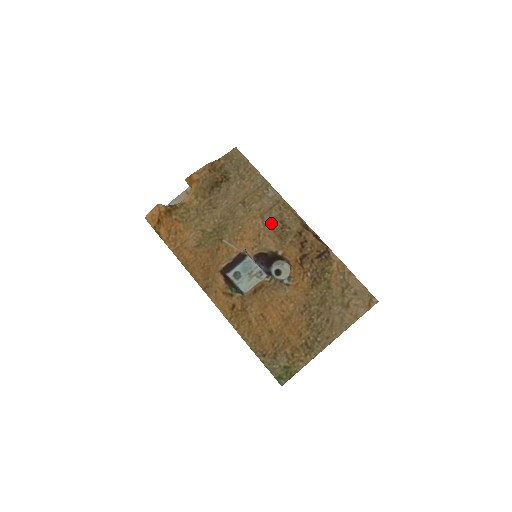
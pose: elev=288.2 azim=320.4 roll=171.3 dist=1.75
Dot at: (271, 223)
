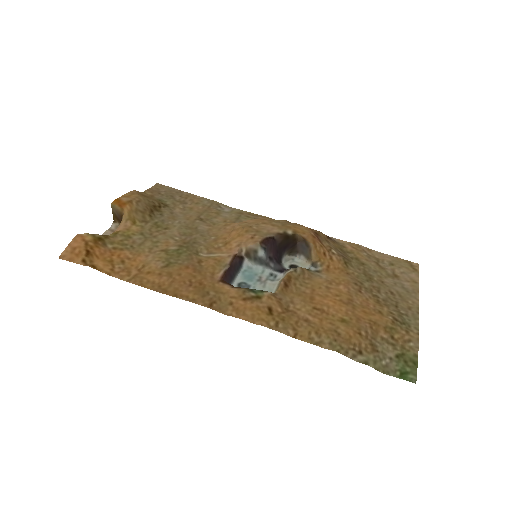
Dot at: (253, 219)
